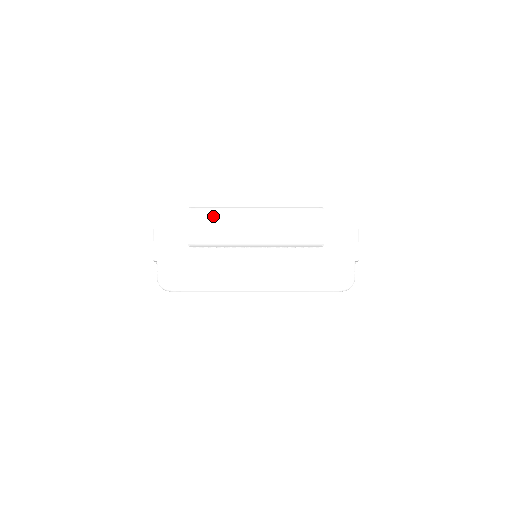
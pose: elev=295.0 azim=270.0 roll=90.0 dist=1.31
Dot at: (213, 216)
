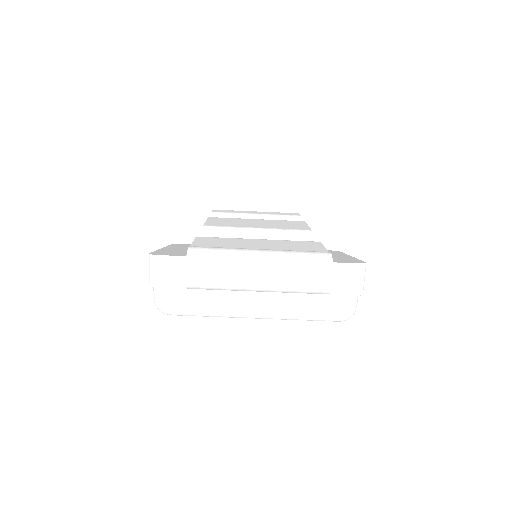
Dot at: (214, 265)
